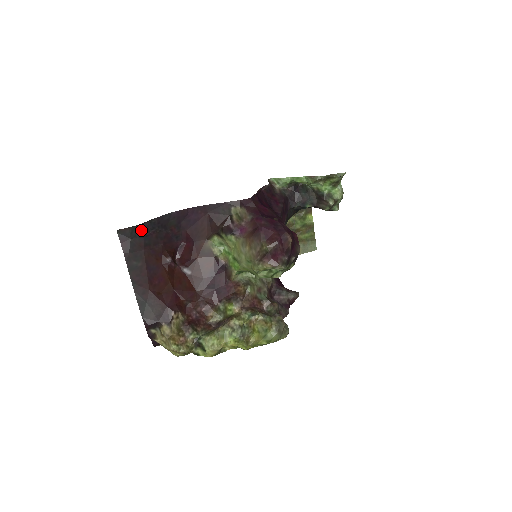
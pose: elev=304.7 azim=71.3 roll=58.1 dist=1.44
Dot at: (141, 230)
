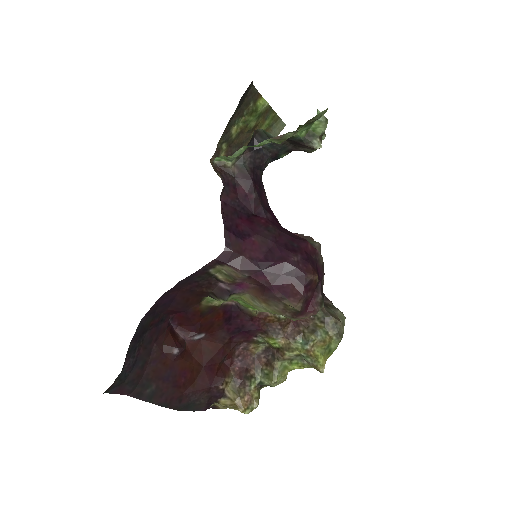
Dot at: (126, 367)
